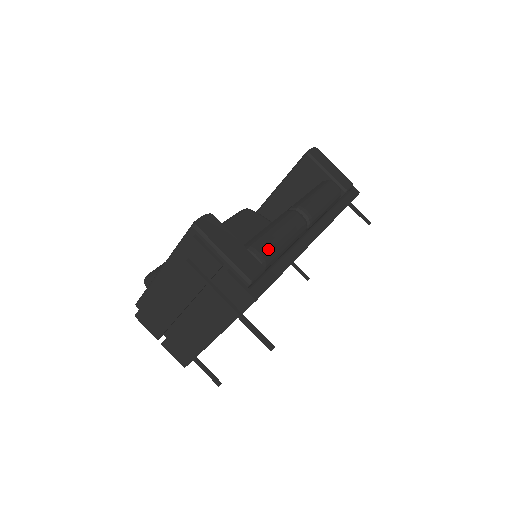
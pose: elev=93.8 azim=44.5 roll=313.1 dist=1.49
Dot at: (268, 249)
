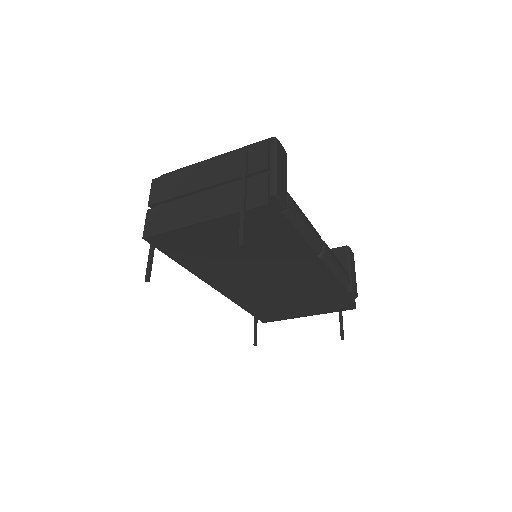
Dot at: (296, 210)
